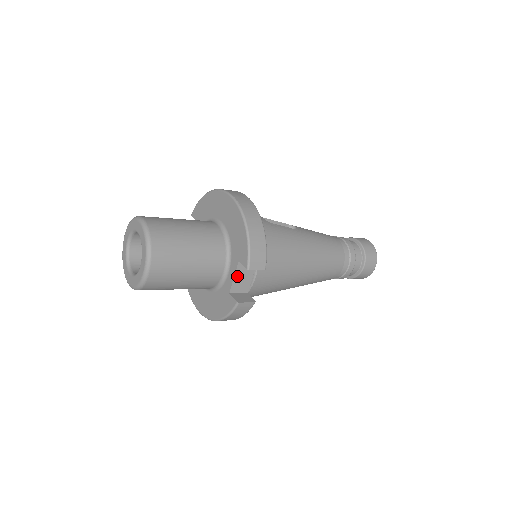
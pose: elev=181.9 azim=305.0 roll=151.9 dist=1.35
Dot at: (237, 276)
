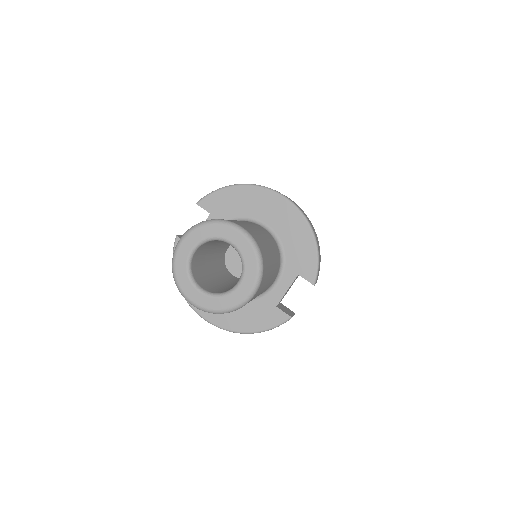
Dot at: (288, 289)
